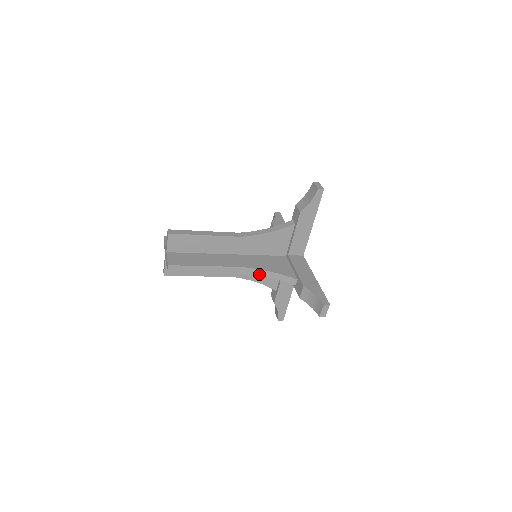
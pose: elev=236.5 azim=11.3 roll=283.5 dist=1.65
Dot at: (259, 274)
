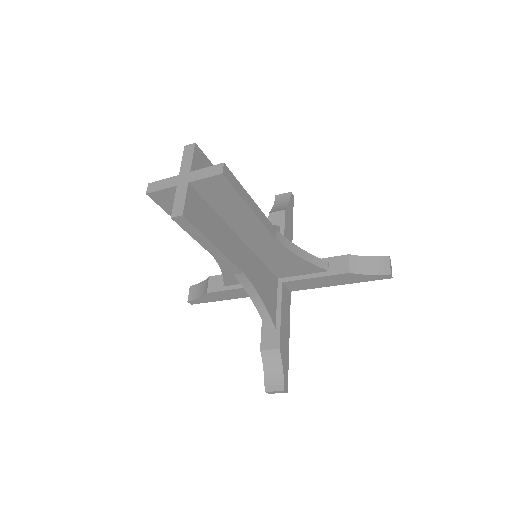
Dot at: (249, 291)
